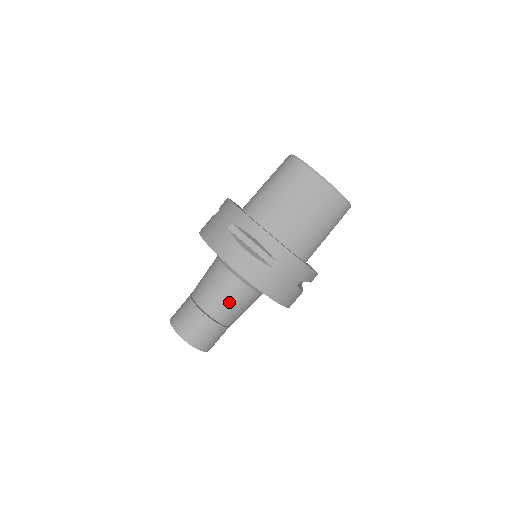
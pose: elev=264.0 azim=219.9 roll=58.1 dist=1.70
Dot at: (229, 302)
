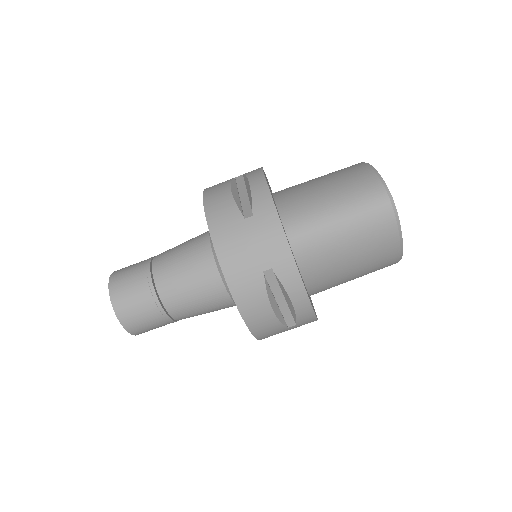
Dot at: (204, 312)
